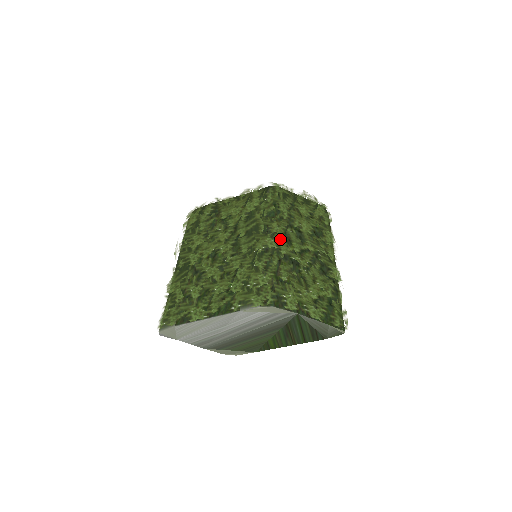
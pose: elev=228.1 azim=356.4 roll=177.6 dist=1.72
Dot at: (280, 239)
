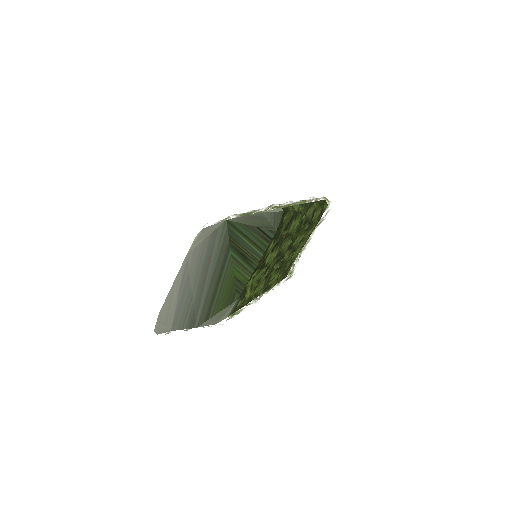
Dot at: occluded
